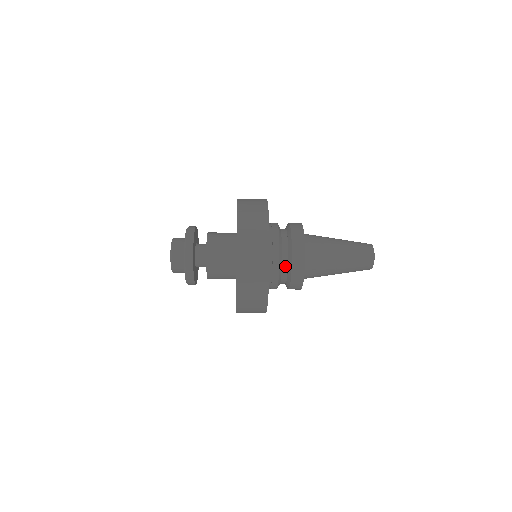
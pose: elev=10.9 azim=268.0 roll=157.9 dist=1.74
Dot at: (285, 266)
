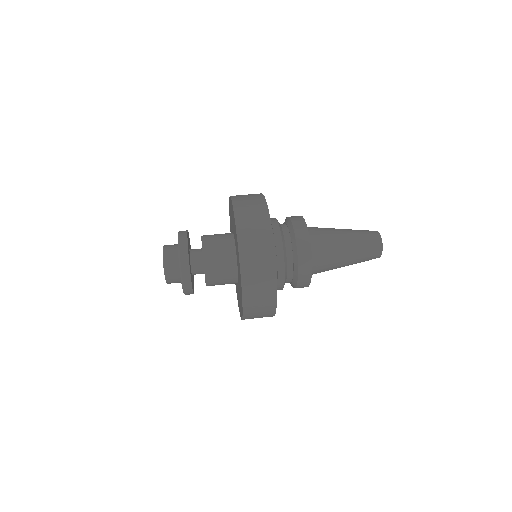
Dot at: occluded
